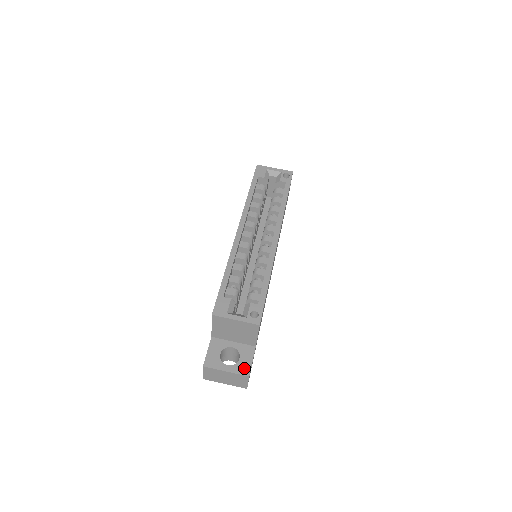
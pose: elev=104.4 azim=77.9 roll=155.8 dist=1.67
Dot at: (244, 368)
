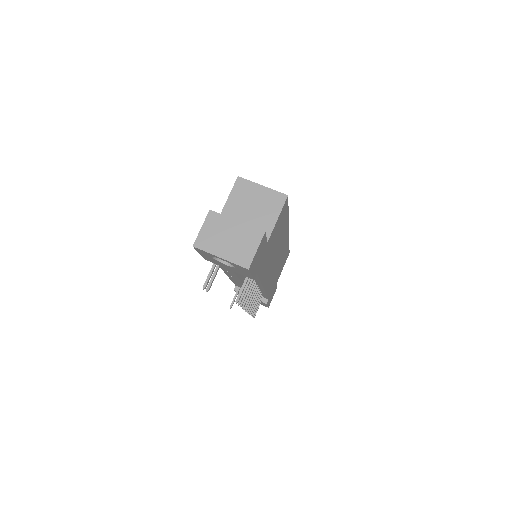
Dot at: occluded
